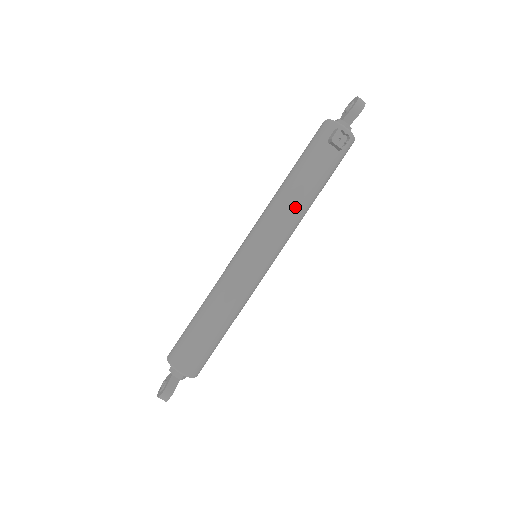
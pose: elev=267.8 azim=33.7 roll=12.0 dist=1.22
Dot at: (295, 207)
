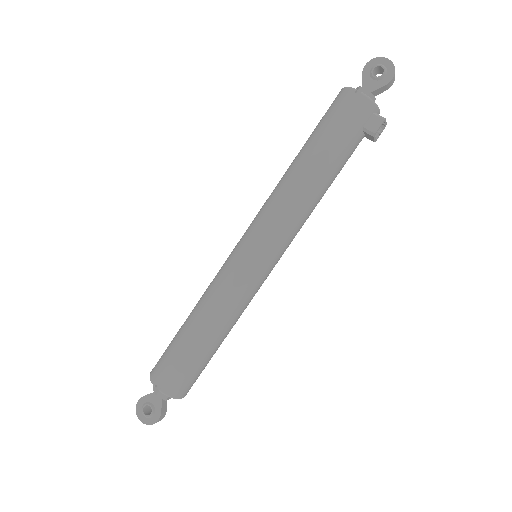
Dot at: occluded
